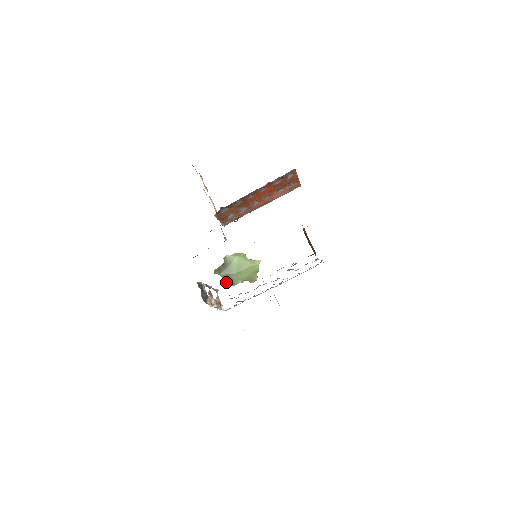
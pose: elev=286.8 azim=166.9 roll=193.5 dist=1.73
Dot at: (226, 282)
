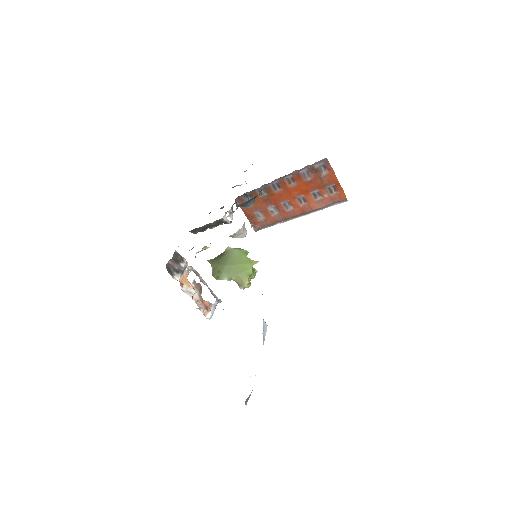
Dot at: (213, 273)
